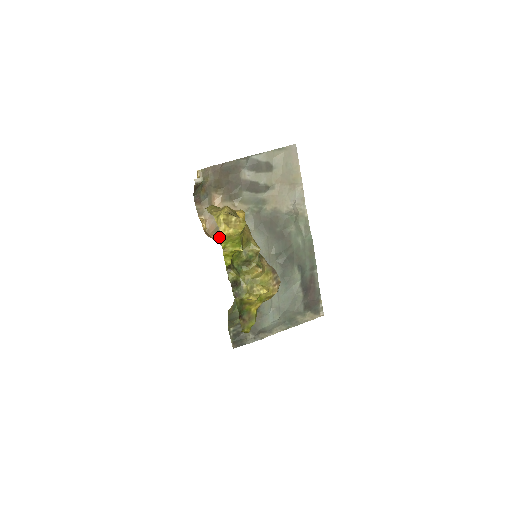
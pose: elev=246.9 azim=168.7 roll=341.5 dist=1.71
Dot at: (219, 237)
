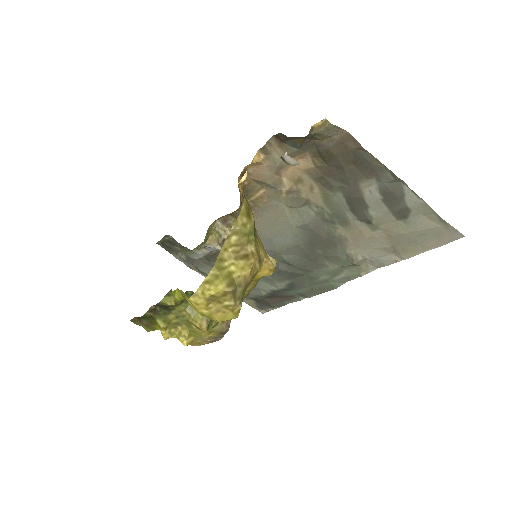
Dot at: (254, 189)
